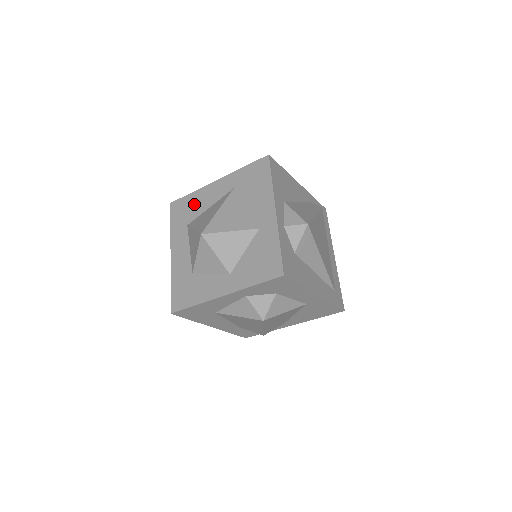
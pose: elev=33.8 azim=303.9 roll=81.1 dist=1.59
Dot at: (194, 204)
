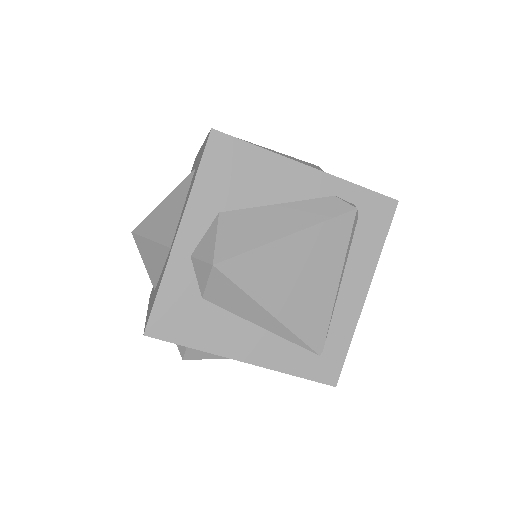
Dot at: occluded
